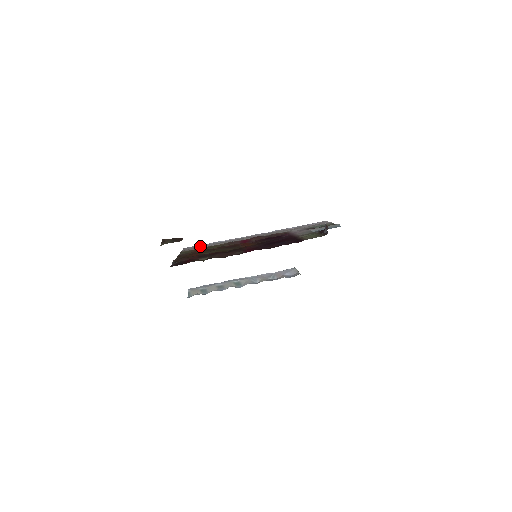
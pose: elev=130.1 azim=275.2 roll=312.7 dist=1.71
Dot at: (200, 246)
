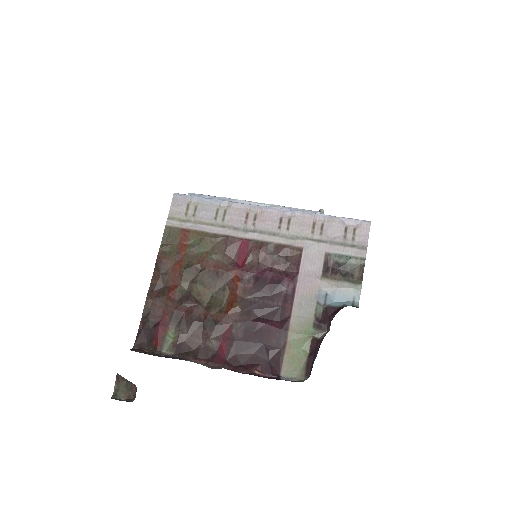
Dot at: (194, 204)
